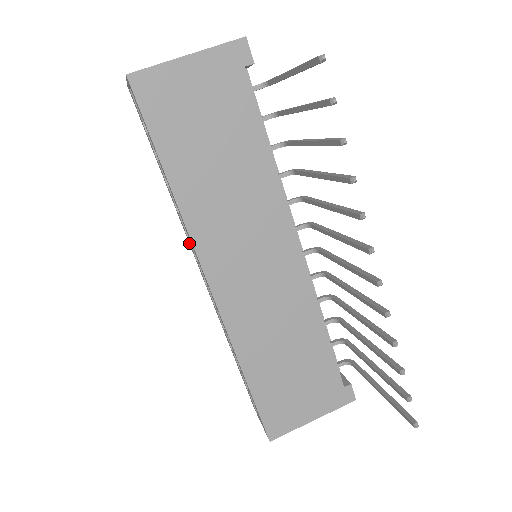
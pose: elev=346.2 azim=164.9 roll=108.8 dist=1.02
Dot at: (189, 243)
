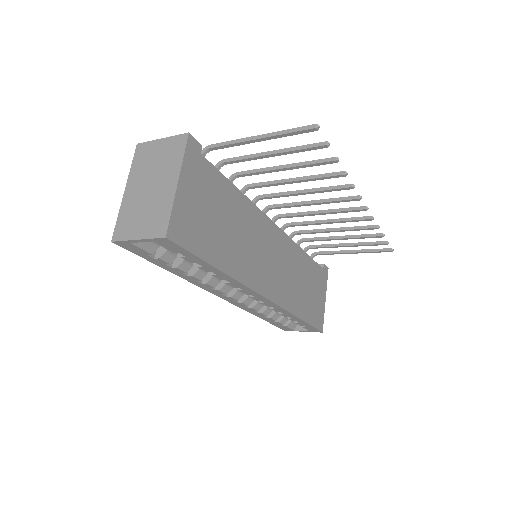
Dot at: (213, 292)
